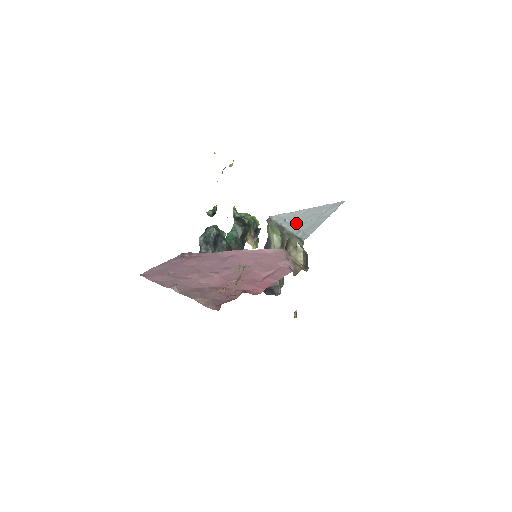
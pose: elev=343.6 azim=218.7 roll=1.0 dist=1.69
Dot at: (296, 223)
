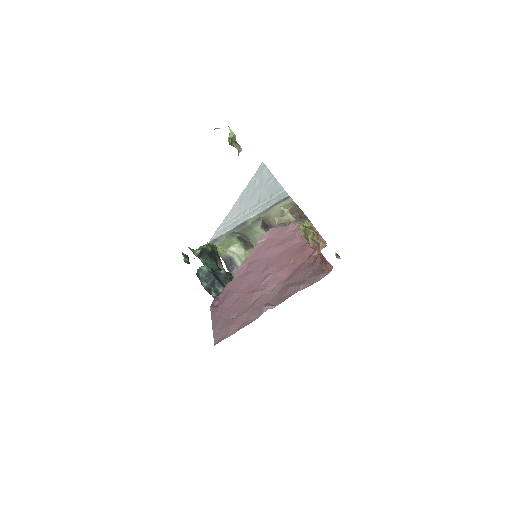
Dot at: (250, 208)
